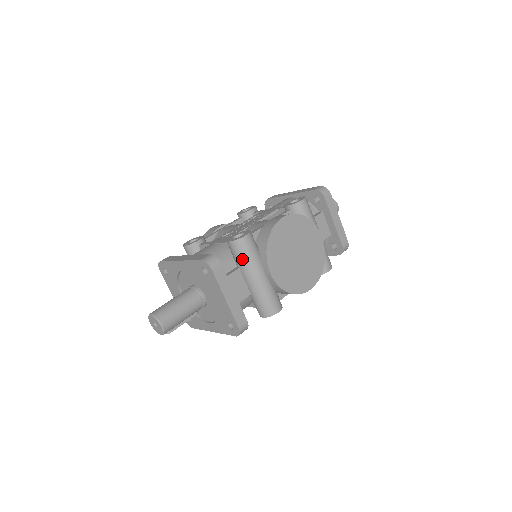
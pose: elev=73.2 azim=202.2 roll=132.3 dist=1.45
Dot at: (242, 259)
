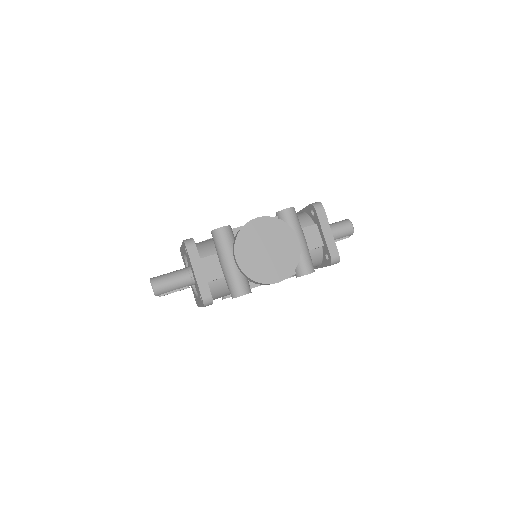
Dot at: (217, 246)
